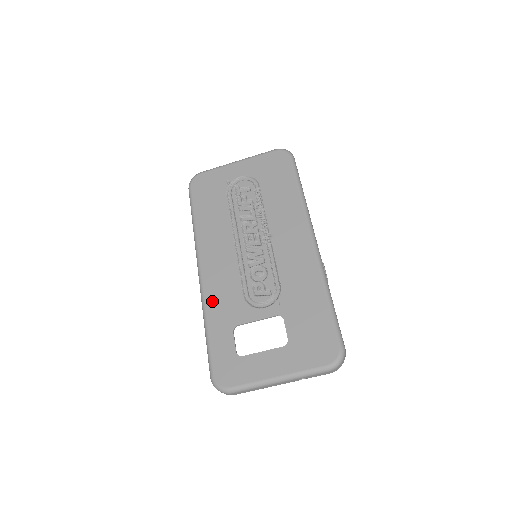
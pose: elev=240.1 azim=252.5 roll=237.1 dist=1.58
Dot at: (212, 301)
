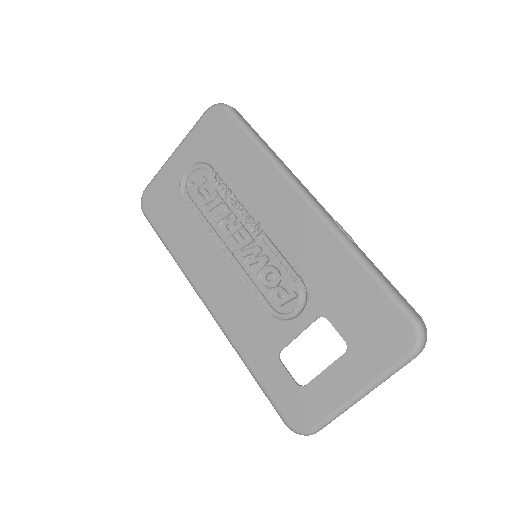
Dot at: (238, 336)
